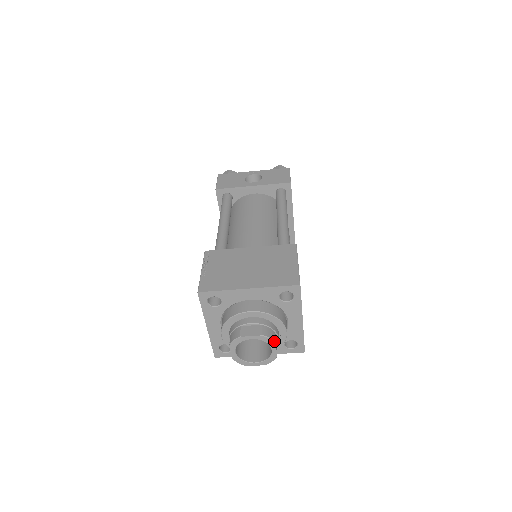
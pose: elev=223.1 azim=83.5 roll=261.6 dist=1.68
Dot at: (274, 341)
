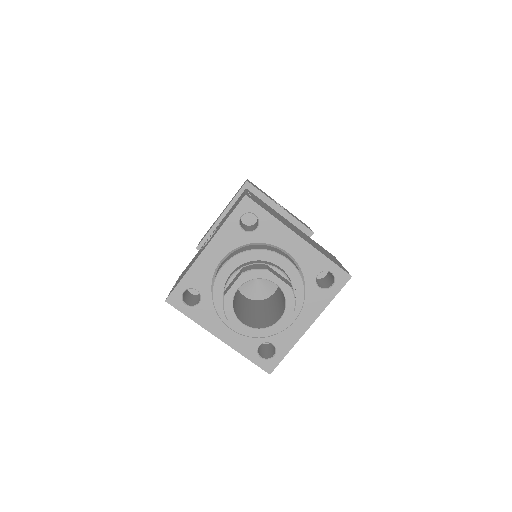
Dot at: occluded
